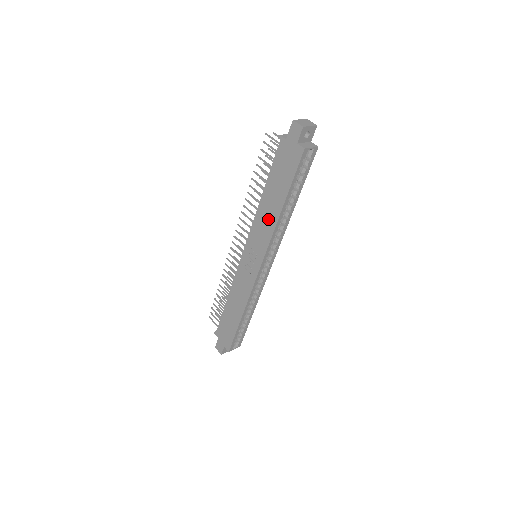
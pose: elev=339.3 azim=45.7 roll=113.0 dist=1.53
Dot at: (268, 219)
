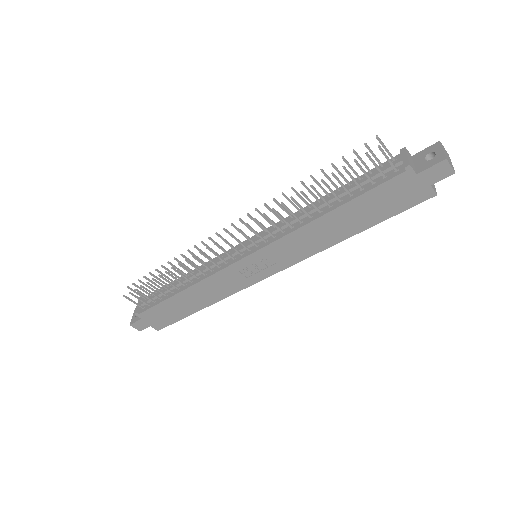
Dot at: (319, 240)
